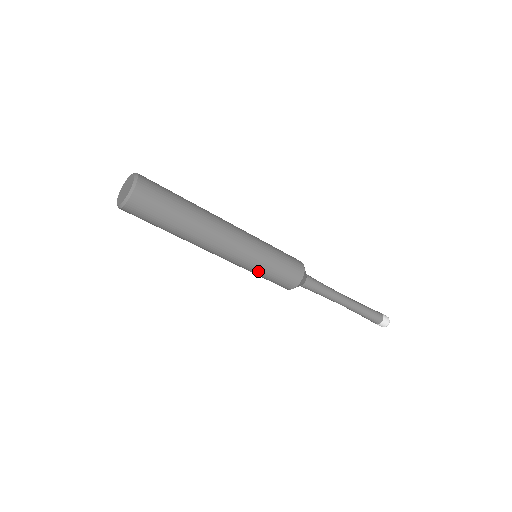
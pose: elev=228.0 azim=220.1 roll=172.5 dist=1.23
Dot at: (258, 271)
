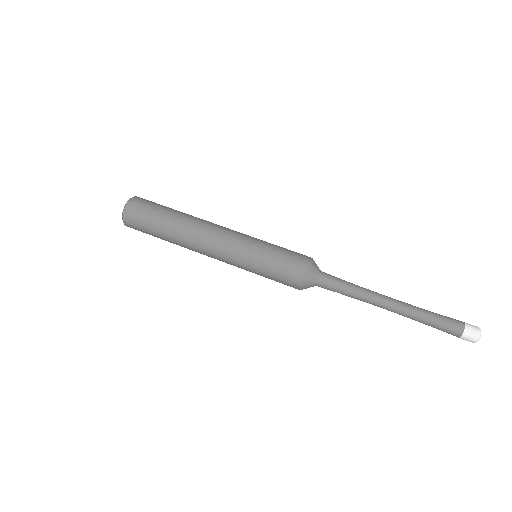
Dot at: (254, 261)
